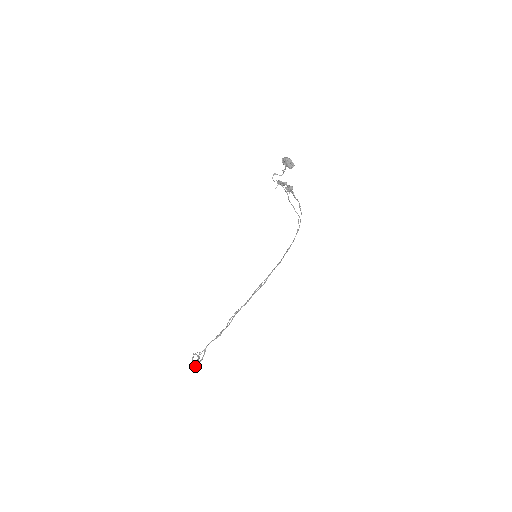
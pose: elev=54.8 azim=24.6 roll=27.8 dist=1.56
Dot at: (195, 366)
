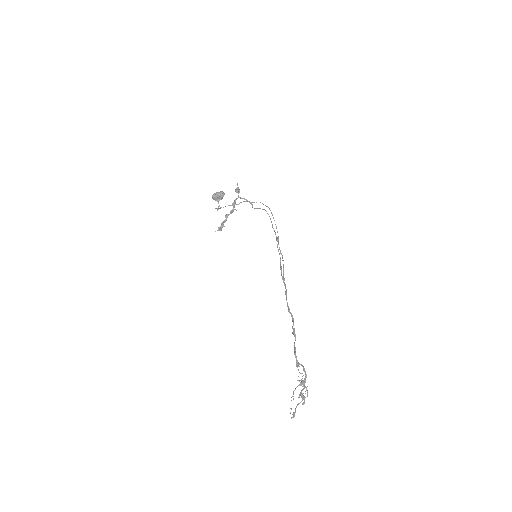
Dot at: (306, 390)
